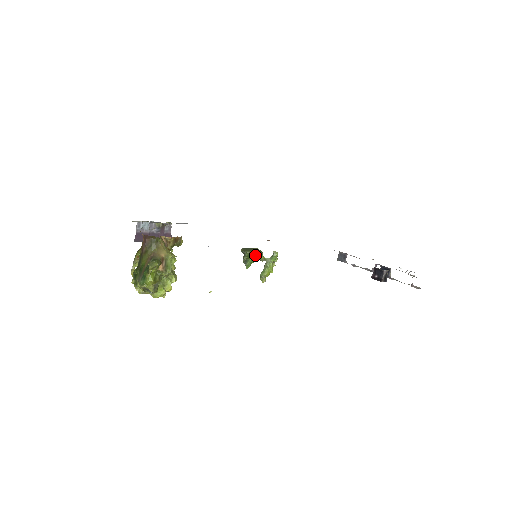
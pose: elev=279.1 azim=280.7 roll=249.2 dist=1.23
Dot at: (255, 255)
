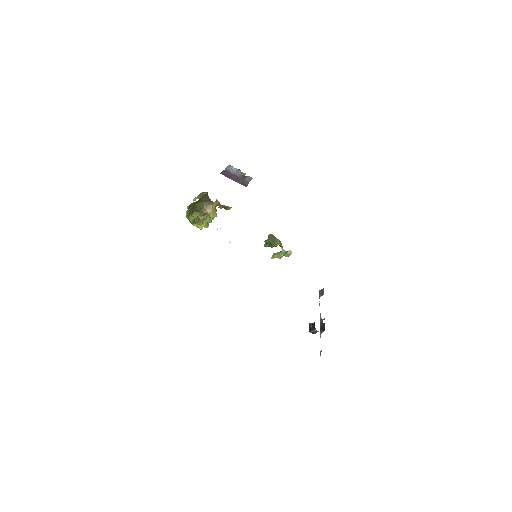
Dot at: (273, 245)
